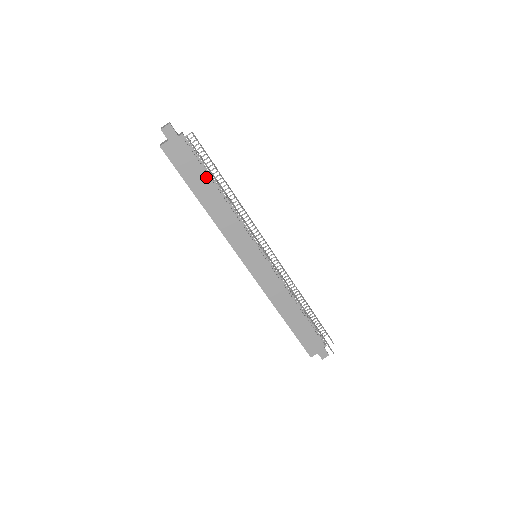
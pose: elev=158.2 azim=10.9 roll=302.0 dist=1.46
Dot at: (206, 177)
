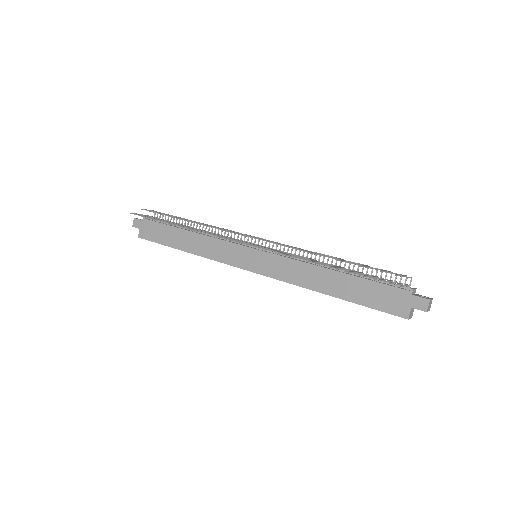
Dot at: (174, 229)
